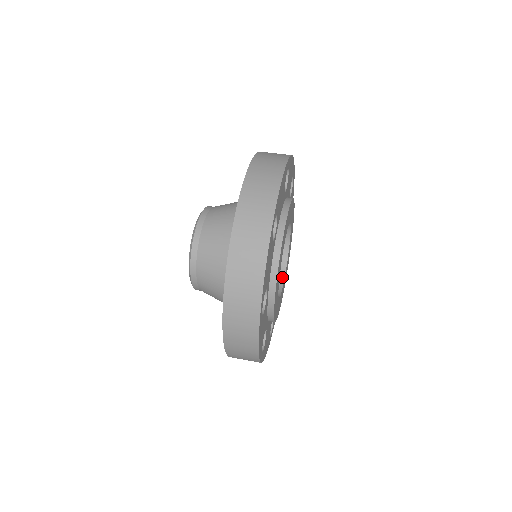
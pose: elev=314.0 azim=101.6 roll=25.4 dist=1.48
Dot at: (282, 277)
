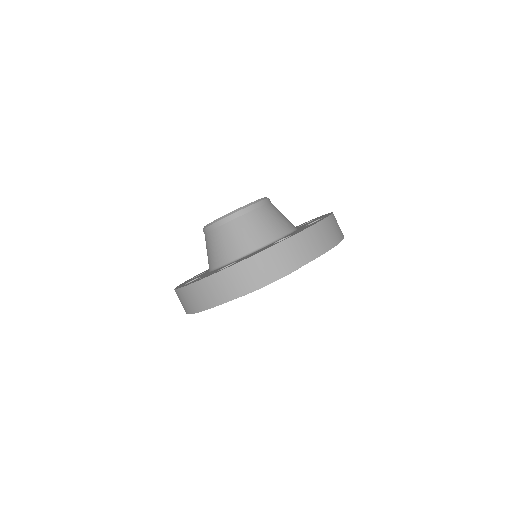
Dot at: occluded
